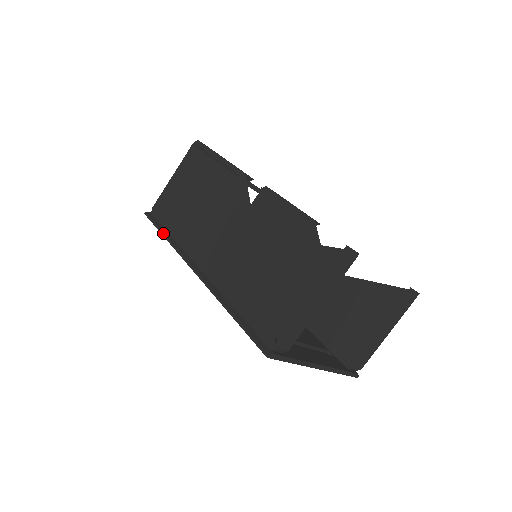
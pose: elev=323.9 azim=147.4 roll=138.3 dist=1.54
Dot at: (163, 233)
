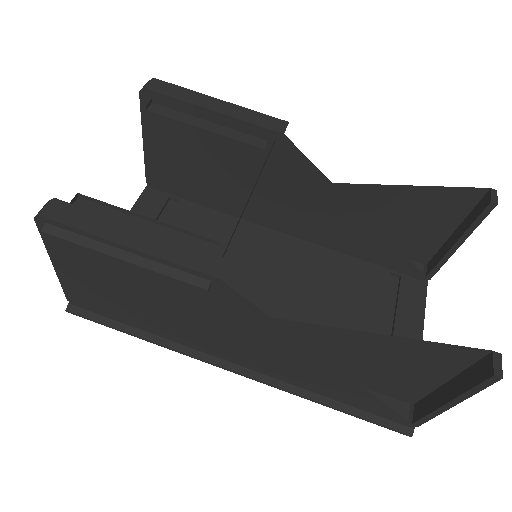
Dot at: (134, 336)
